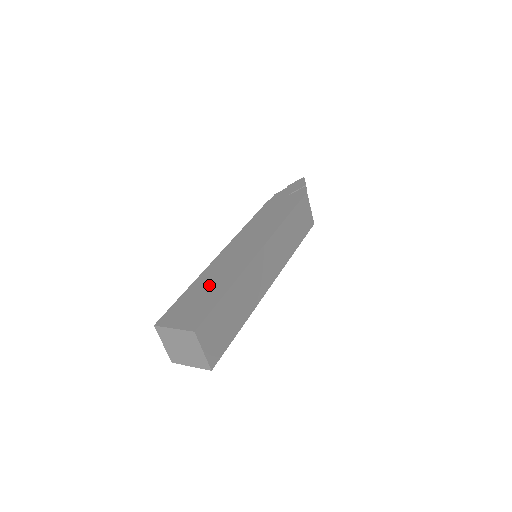
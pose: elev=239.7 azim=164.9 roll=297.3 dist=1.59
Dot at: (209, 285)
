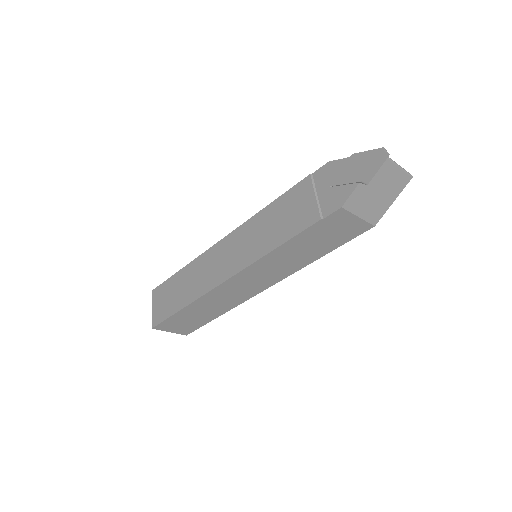
Dot at: (184, 285)
